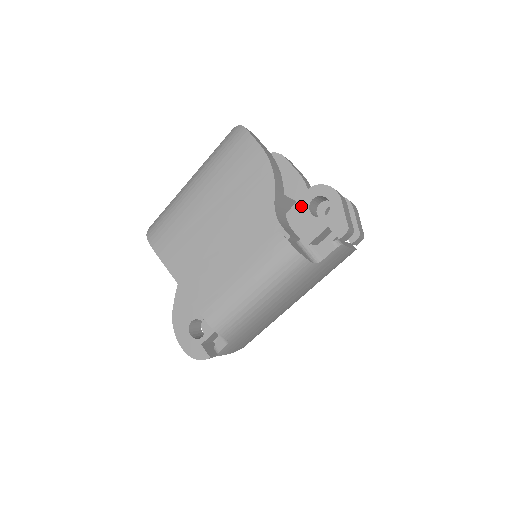
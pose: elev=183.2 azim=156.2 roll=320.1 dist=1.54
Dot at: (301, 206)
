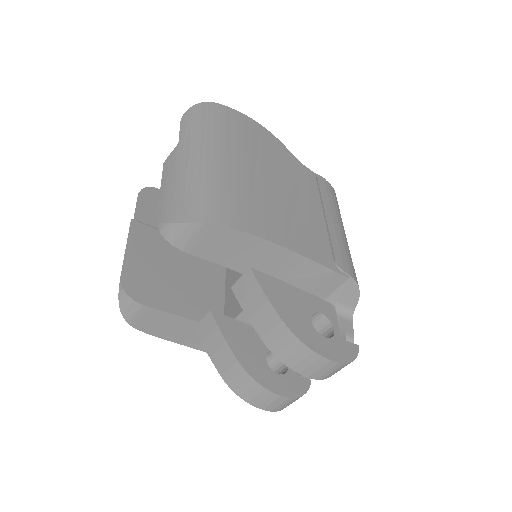
Dot at: occluded
